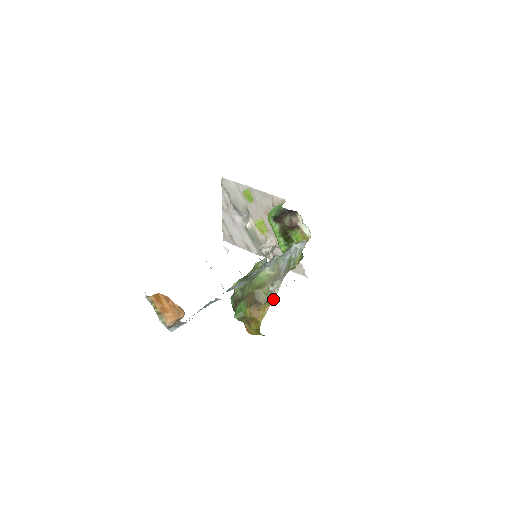
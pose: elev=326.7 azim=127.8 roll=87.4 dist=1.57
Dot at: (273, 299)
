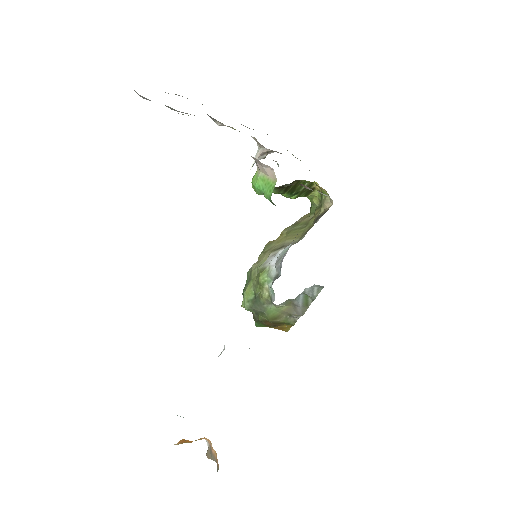
Dot at: occluded
